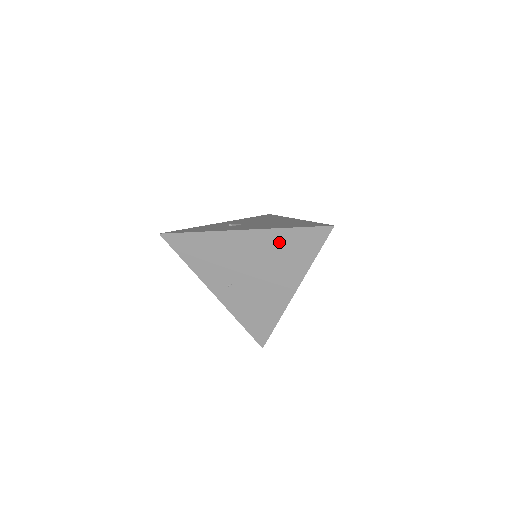
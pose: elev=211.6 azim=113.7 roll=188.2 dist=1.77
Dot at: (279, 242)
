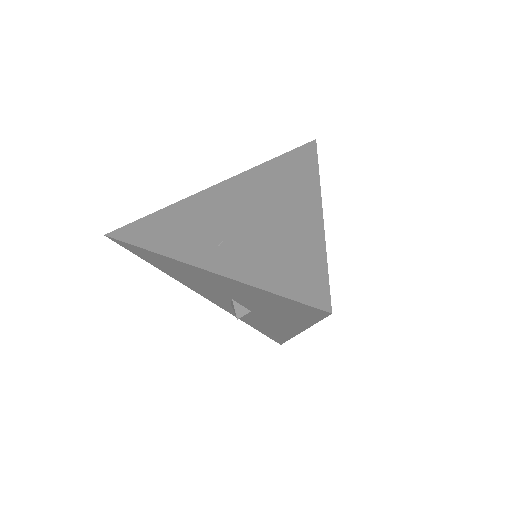
Dot at: (265, 175)
